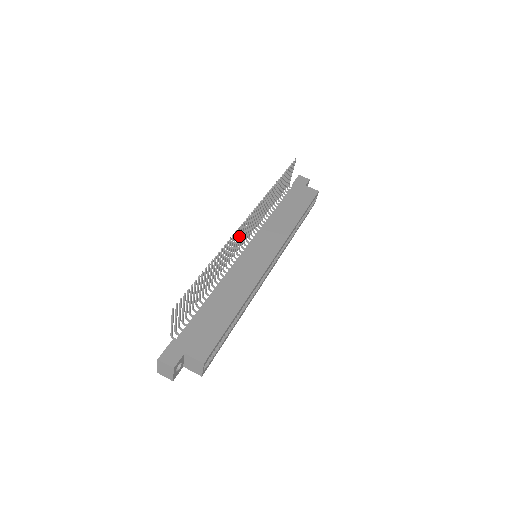
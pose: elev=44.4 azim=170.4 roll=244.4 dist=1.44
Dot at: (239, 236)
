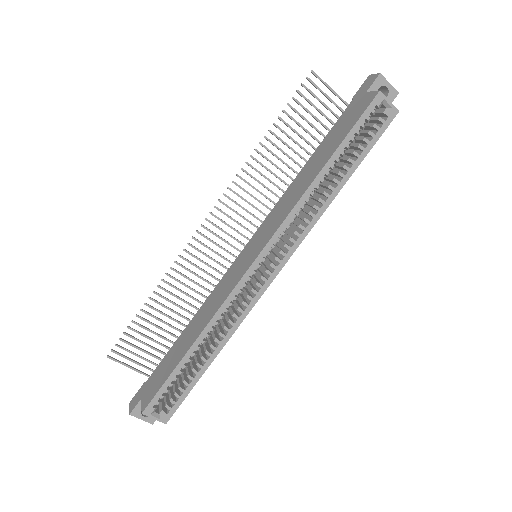
Dot at: (212, 242)
